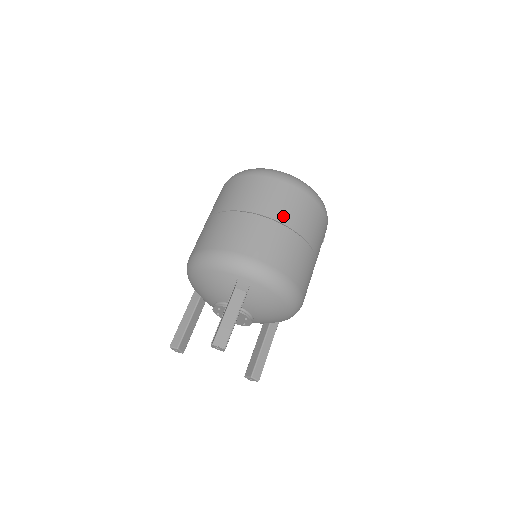
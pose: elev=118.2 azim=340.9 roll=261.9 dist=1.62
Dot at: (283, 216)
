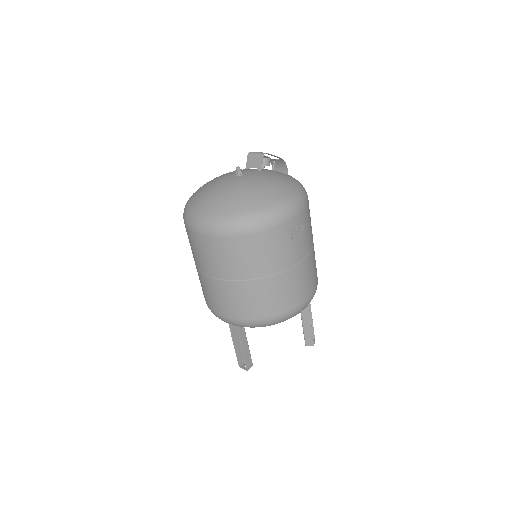
Dot at: (219, 272)
